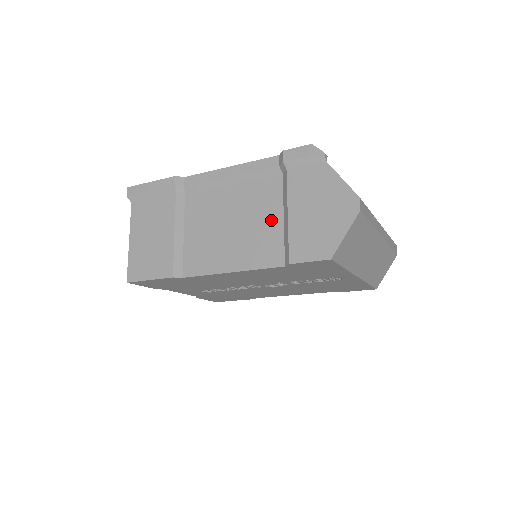
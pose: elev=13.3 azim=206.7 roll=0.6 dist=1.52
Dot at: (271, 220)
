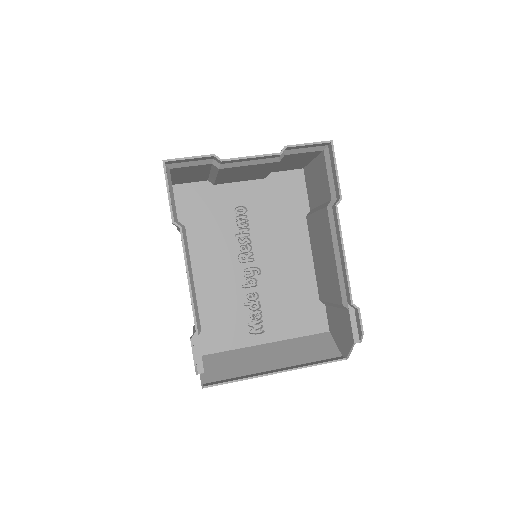
Dot at: occluded
